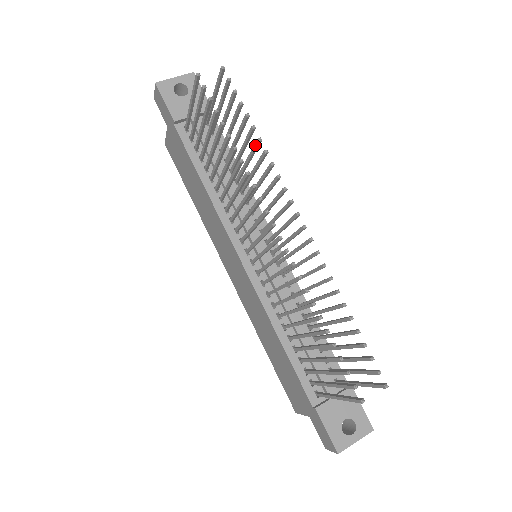
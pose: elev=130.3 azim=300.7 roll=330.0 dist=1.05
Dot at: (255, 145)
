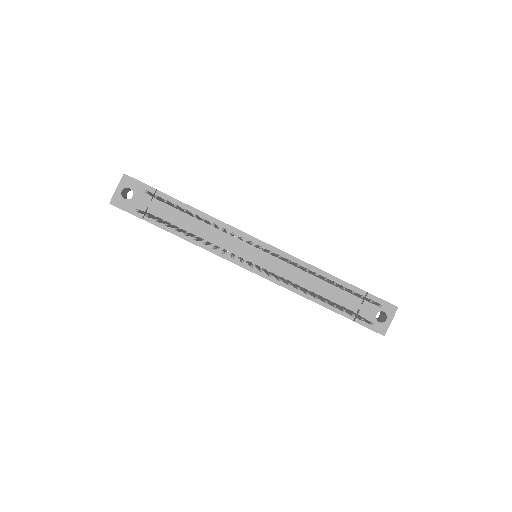
Dot at: (204, 221)
